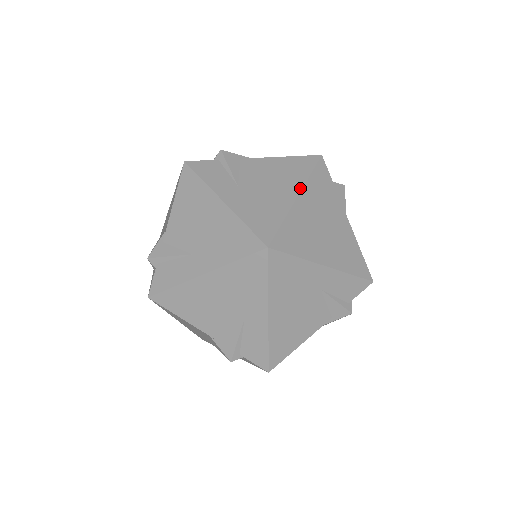
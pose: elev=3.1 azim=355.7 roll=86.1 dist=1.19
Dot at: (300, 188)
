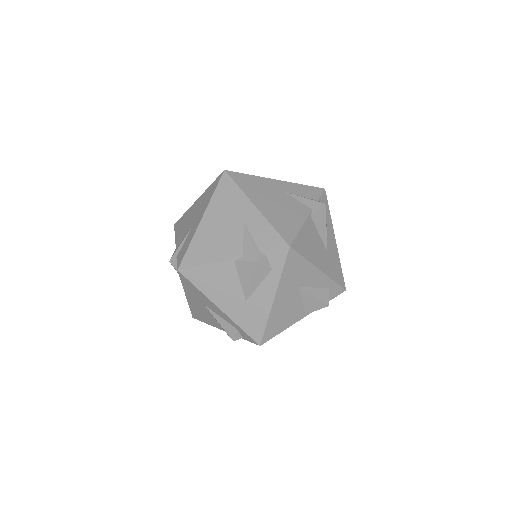
Dot at: (284, 181)
